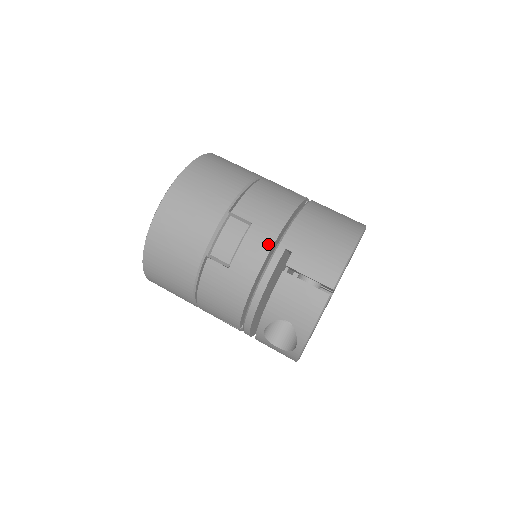
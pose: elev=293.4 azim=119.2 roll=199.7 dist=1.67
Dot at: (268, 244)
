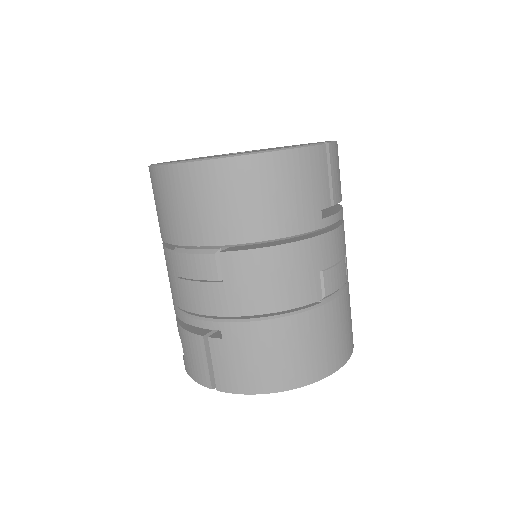
Dot at: (214, 311)
